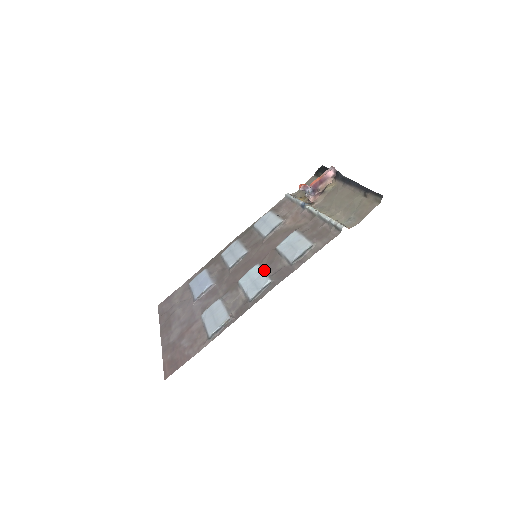
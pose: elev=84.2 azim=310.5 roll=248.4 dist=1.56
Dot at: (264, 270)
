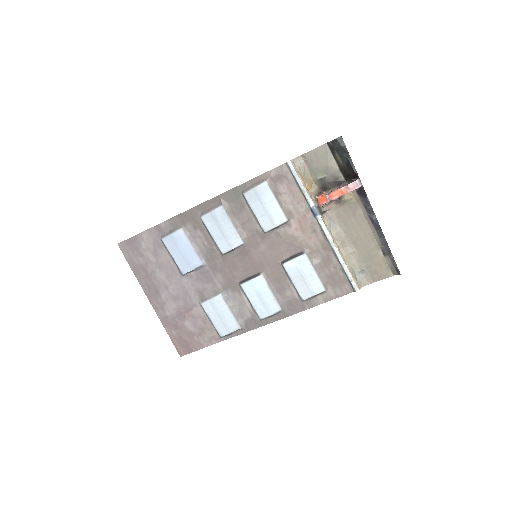
Dot at: (272, 291)
